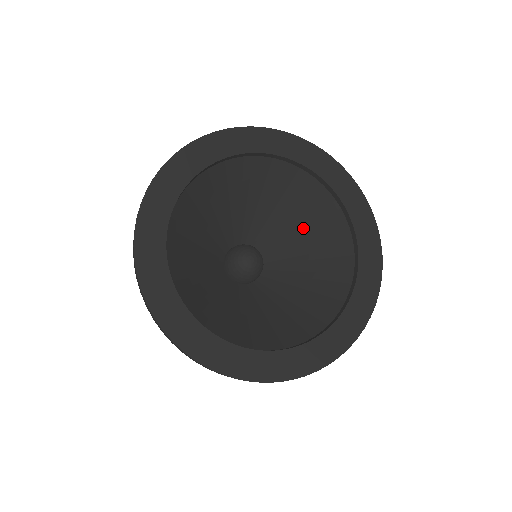
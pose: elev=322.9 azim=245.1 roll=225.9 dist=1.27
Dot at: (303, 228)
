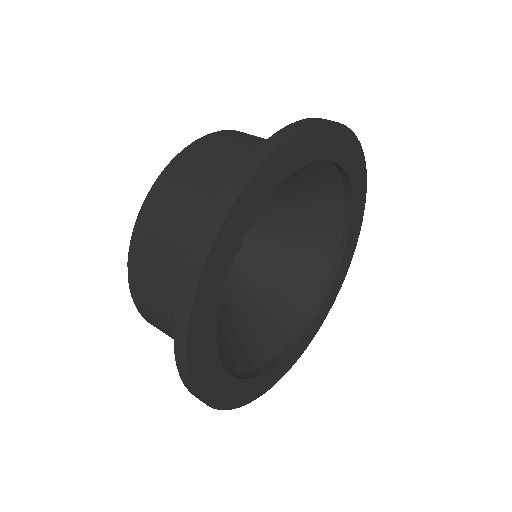
Dot at: (296, 222)
